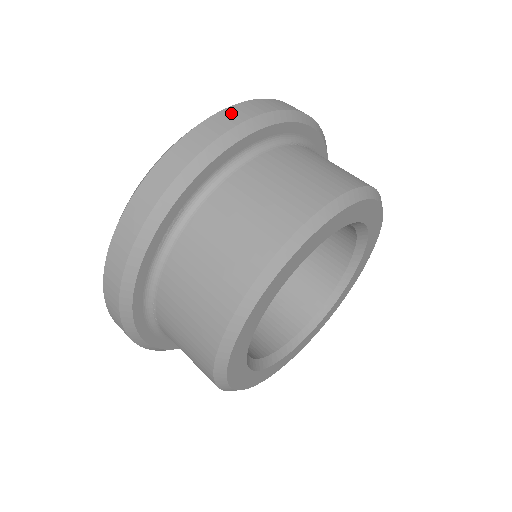
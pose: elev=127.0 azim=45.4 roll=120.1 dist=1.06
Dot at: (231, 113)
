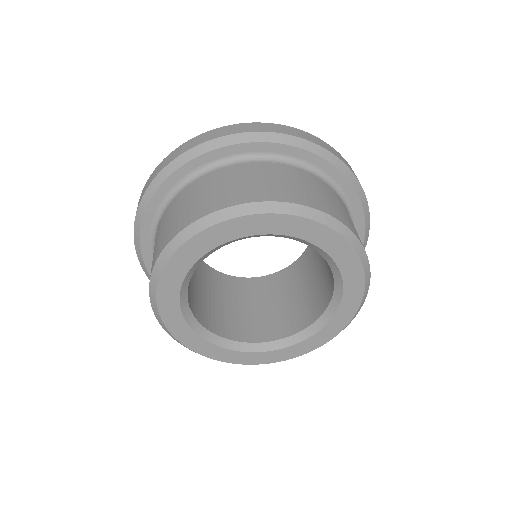
Dot at: (282, 127)
